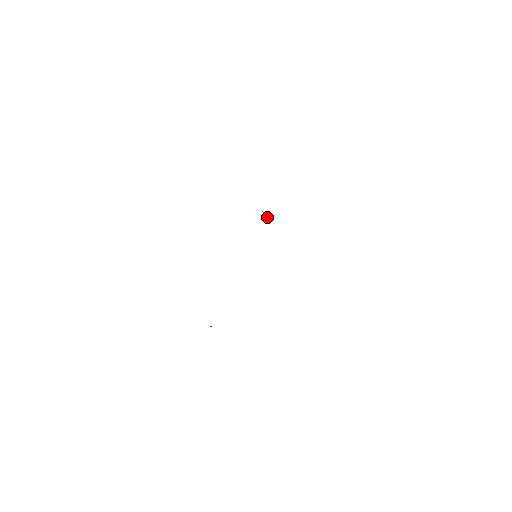
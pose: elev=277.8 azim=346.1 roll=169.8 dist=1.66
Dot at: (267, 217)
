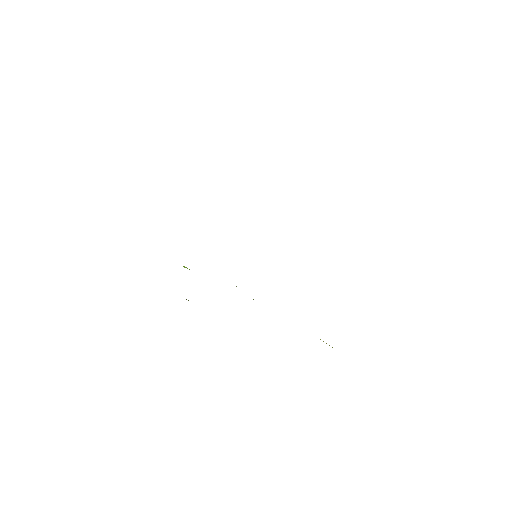
Dot at: occluded
